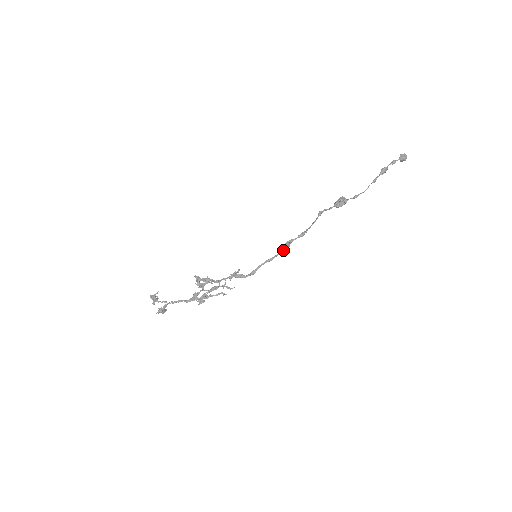
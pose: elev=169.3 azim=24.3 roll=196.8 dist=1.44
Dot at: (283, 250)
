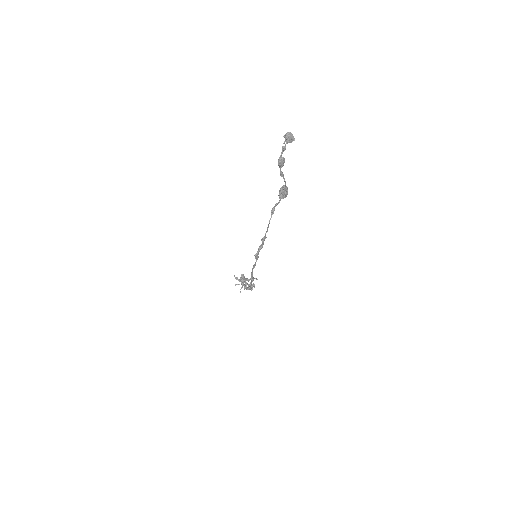
Dot at: (256, 258)
